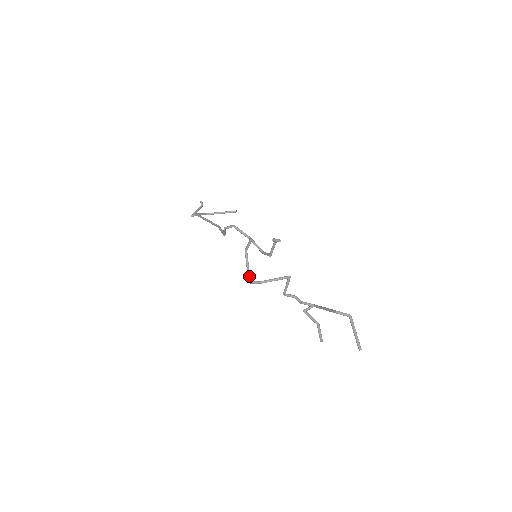
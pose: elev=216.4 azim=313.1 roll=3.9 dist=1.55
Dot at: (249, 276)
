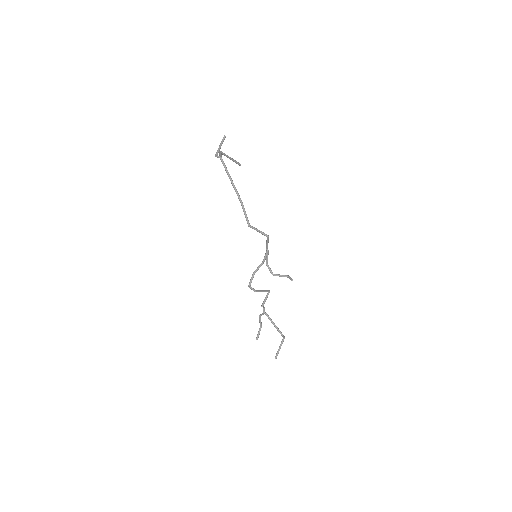
Dot at: occluded
